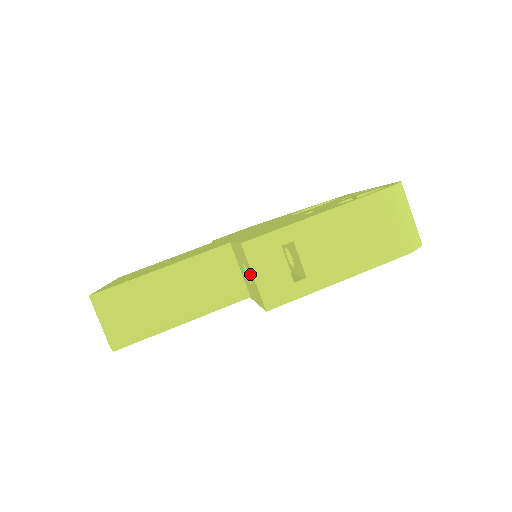
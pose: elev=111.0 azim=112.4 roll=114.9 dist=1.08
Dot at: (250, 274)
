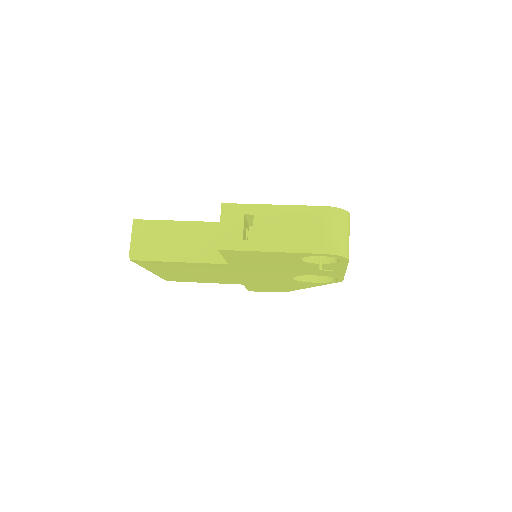
Dot at: occluded
